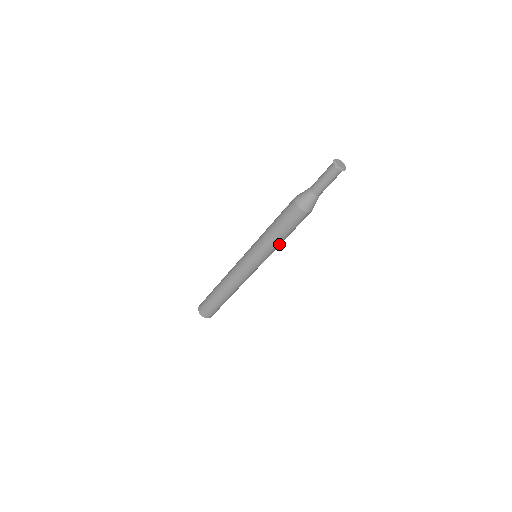
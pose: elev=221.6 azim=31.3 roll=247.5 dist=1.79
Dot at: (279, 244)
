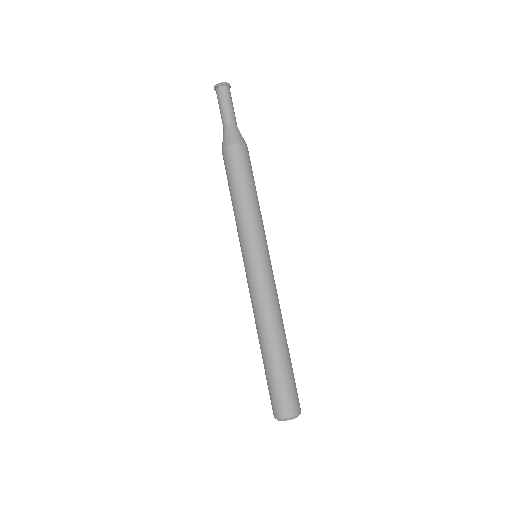
Dot at: (250, 209)
